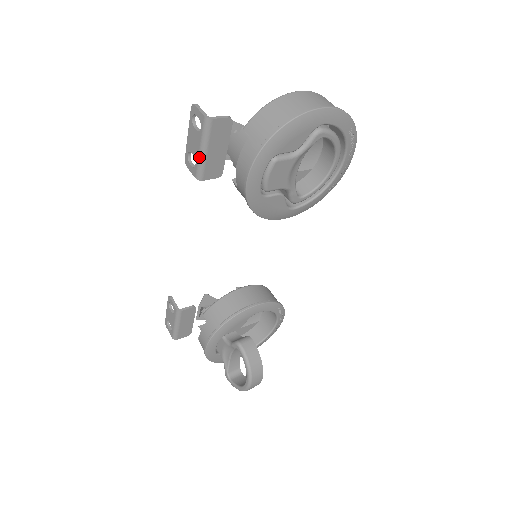
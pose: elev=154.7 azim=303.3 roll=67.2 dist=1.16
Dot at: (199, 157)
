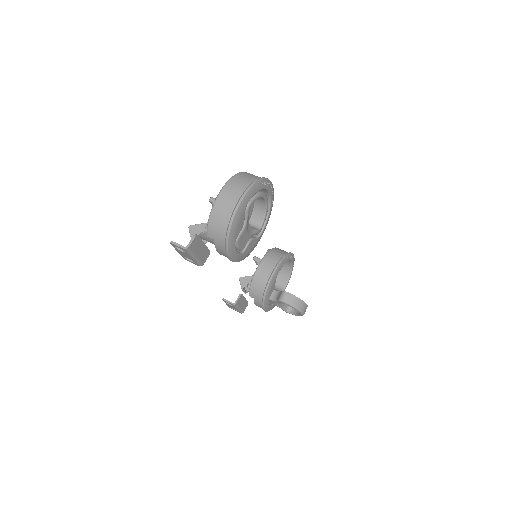
Dot at: (194, 260)
